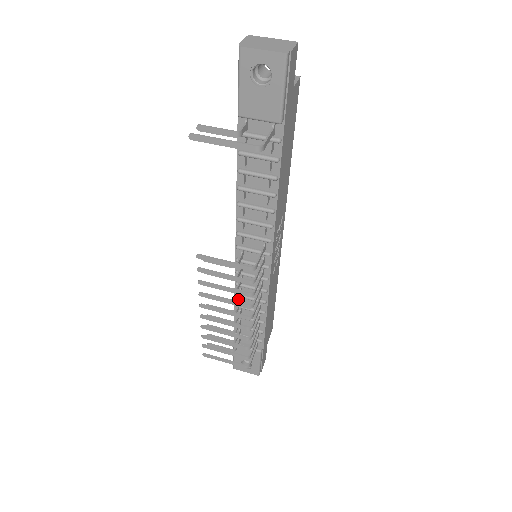
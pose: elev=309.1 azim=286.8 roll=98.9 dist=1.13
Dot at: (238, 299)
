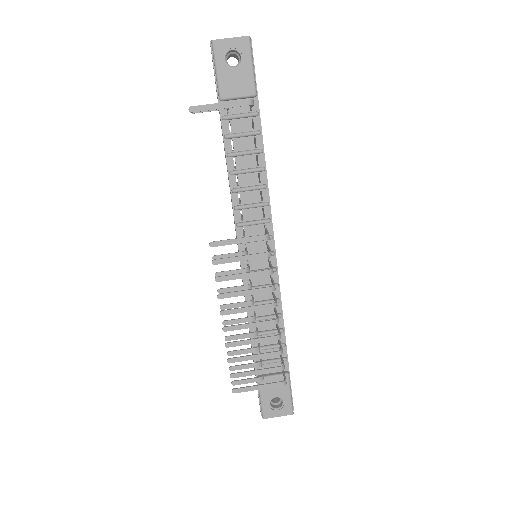
Dot at: occluded
